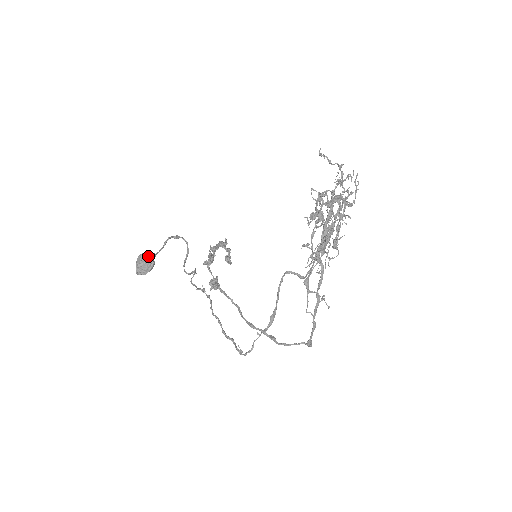
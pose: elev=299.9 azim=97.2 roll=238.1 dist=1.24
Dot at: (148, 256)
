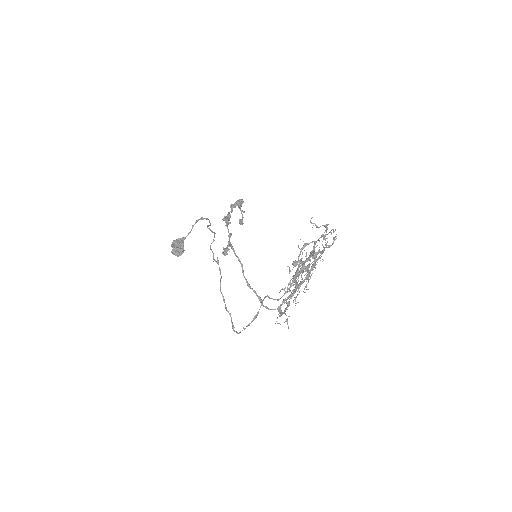
Dot at: (180, 247)
